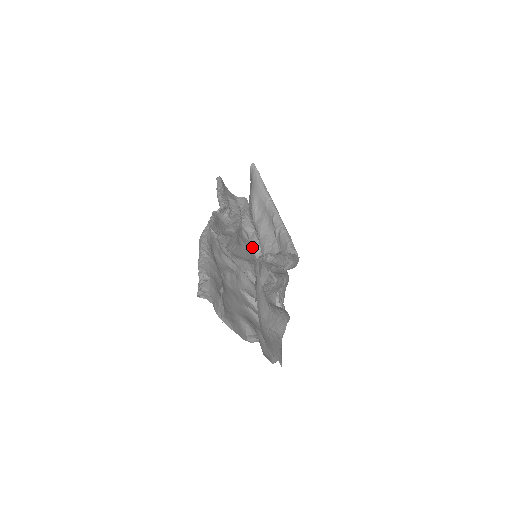
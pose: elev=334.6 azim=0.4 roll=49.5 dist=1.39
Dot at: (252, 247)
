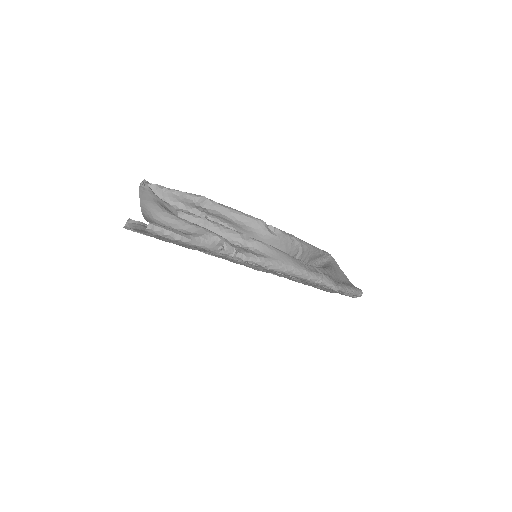
Dot at: occluded
